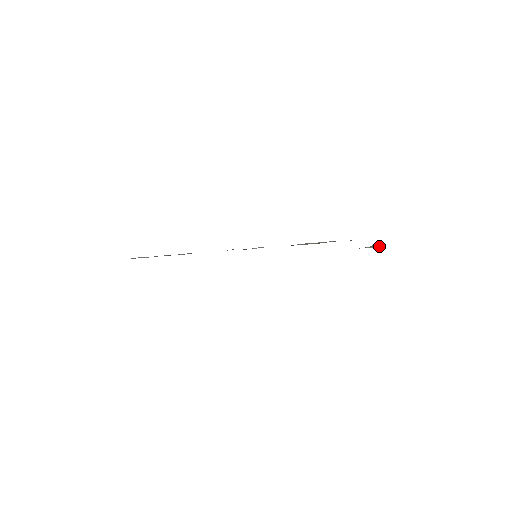
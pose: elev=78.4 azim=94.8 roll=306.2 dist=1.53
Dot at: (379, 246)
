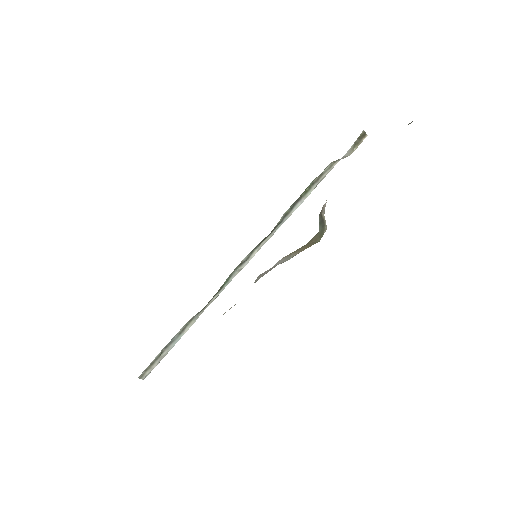
Dot at: (365, 136)
